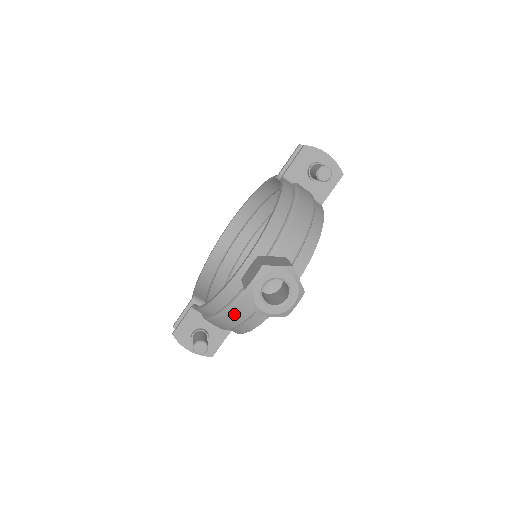
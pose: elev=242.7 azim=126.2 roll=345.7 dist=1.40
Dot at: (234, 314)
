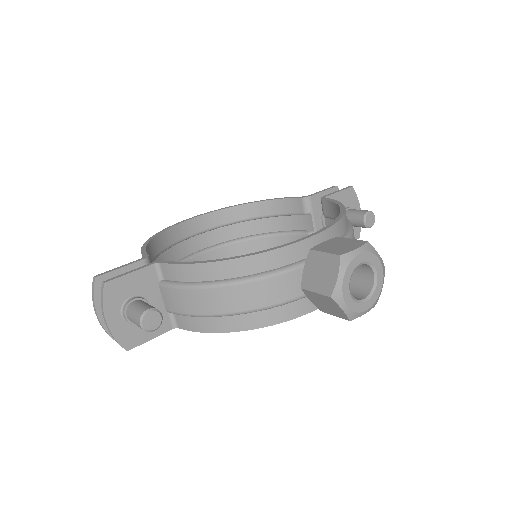
Dot at: (253, 292)
